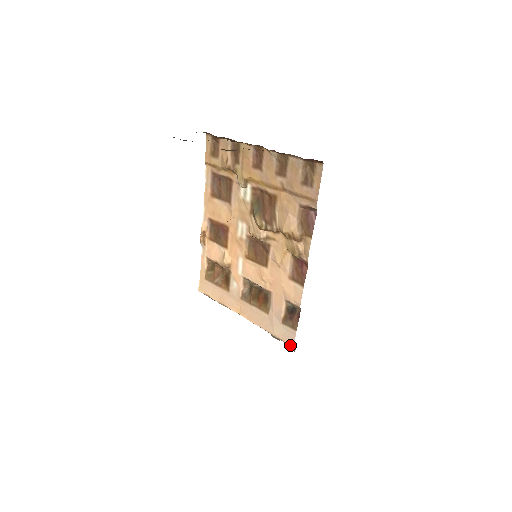
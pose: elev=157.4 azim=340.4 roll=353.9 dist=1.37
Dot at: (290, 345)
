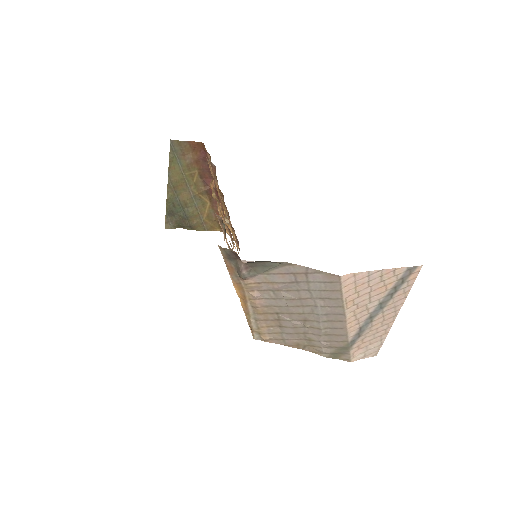
Dot at: (219, 247)
